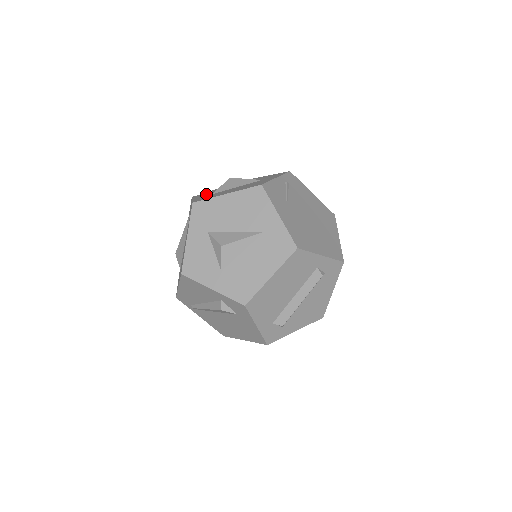
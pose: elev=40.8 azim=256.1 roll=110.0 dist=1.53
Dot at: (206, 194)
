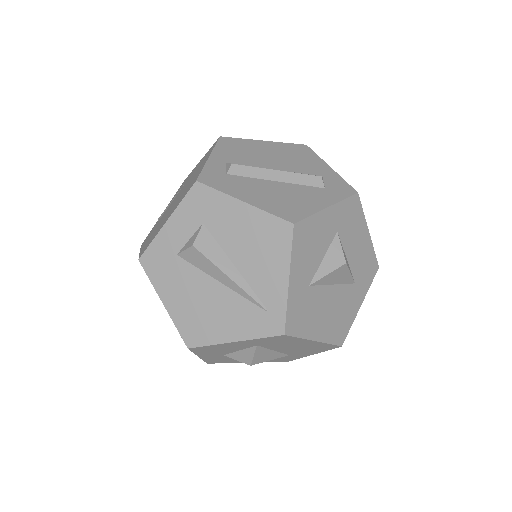
Dot at: (308, 260)
